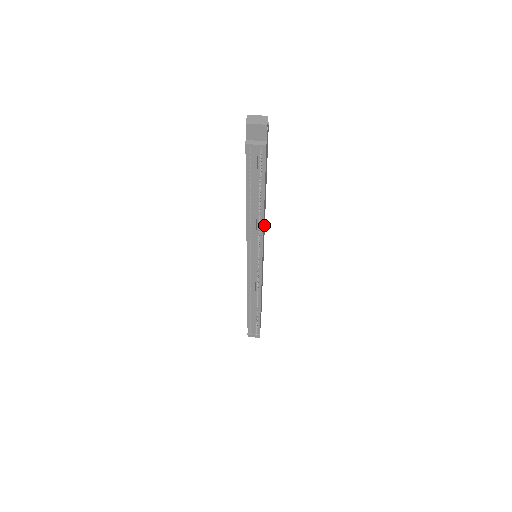
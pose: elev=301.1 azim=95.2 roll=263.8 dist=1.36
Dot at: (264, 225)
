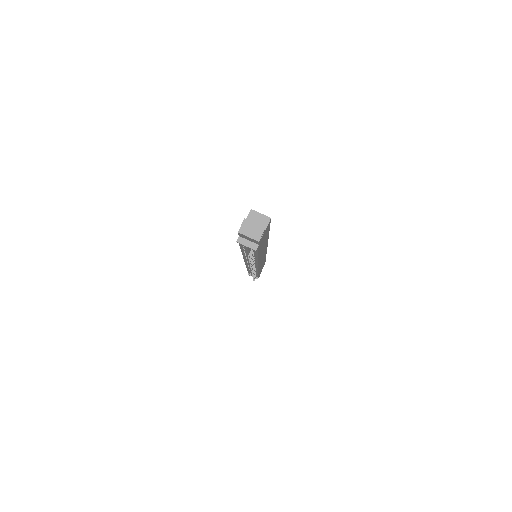
Dot at: occluded
